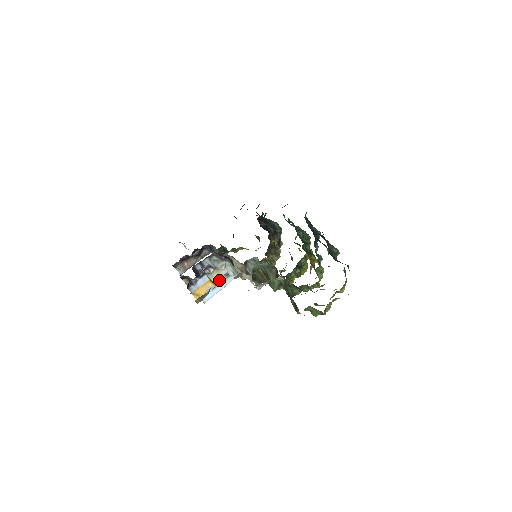
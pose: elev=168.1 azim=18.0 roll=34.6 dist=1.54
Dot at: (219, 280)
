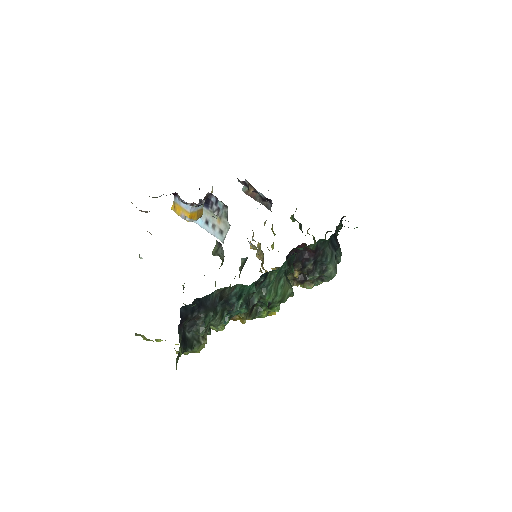
Dot at: (214, 226)
